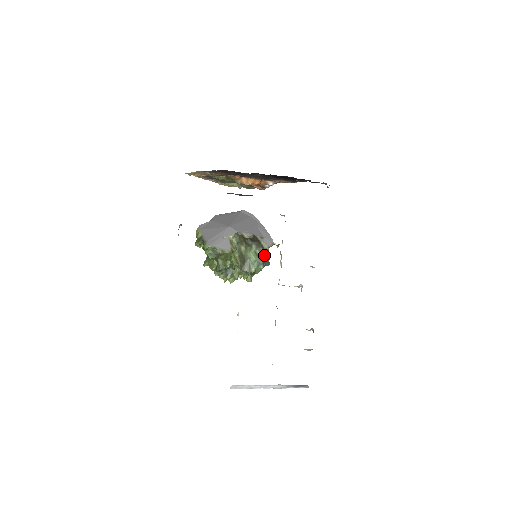
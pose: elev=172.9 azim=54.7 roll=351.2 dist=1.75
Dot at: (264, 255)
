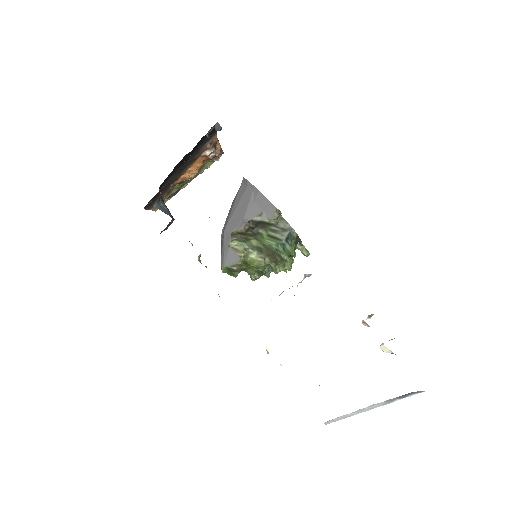
Dot at: (280, 231)
